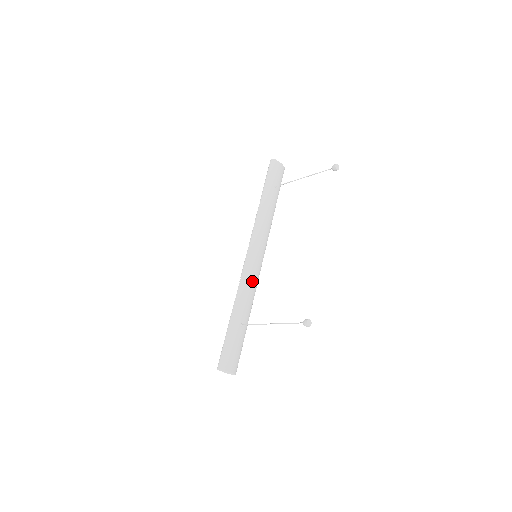
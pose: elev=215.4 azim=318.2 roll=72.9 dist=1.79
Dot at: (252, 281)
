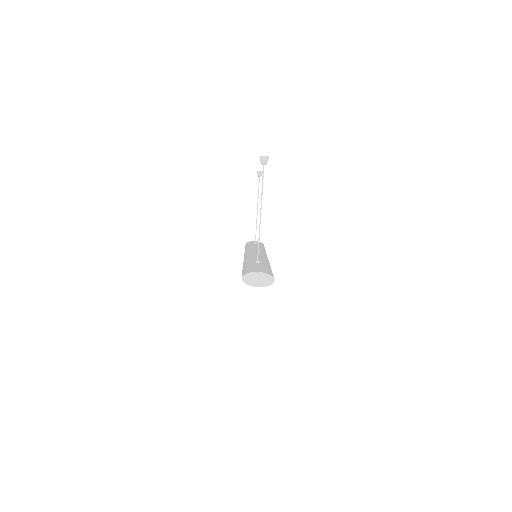
Dot at: occluded
